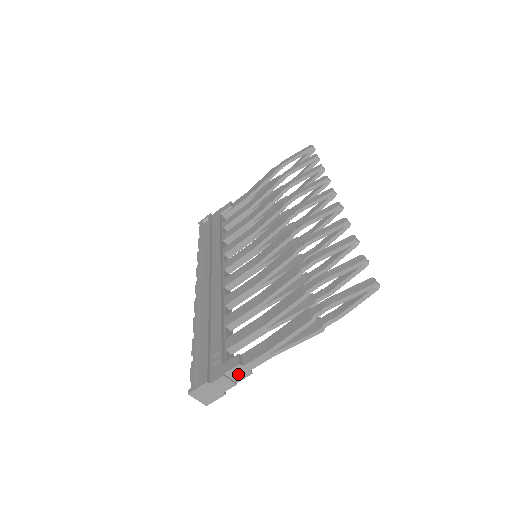
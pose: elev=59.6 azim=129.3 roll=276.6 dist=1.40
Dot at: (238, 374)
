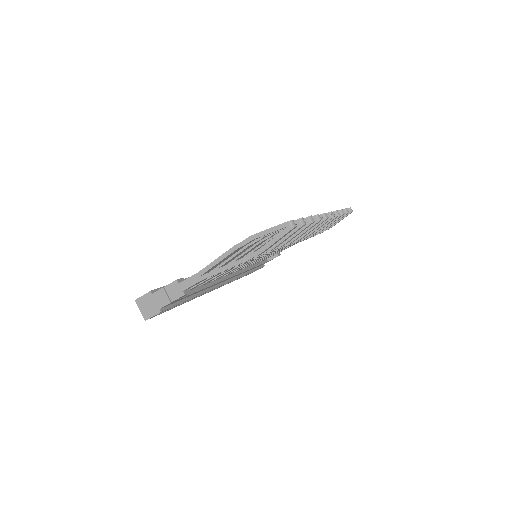
Dot at: (174, 292)
